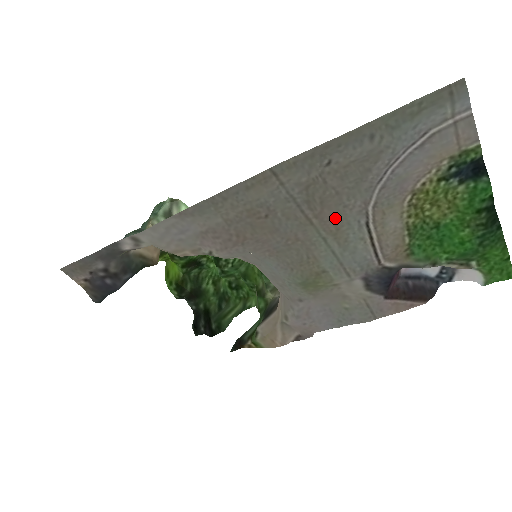
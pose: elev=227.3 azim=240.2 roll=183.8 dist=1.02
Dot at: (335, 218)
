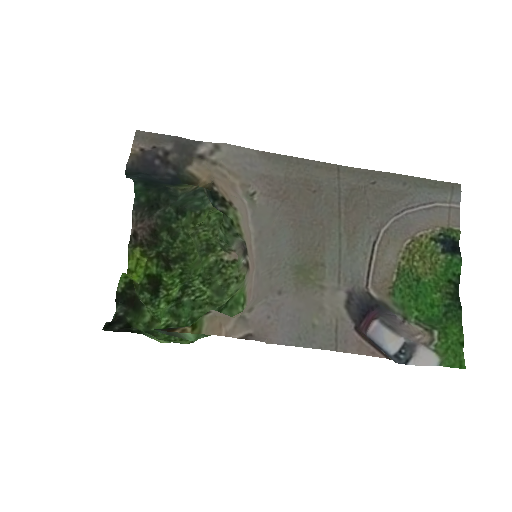
Dot at: (357, 223)
